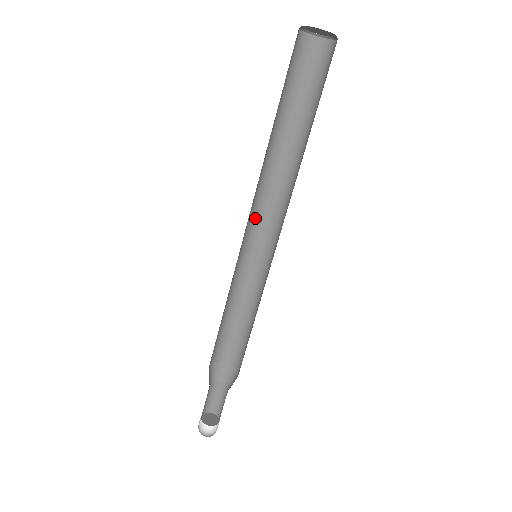
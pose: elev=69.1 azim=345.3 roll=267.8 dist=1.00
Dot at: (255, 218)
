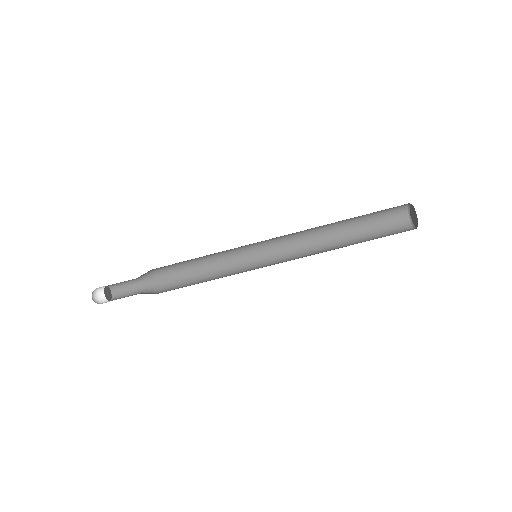
Dot at: occluded
